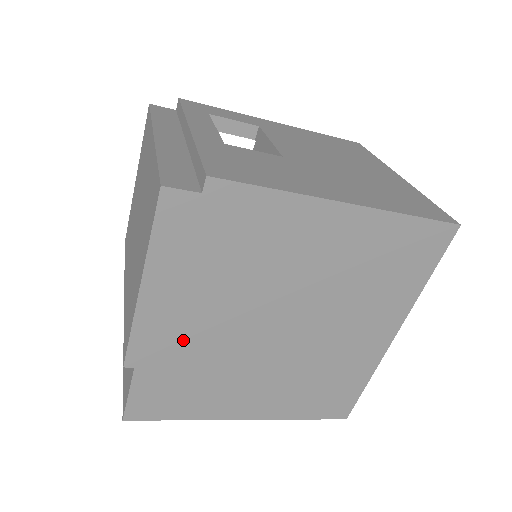
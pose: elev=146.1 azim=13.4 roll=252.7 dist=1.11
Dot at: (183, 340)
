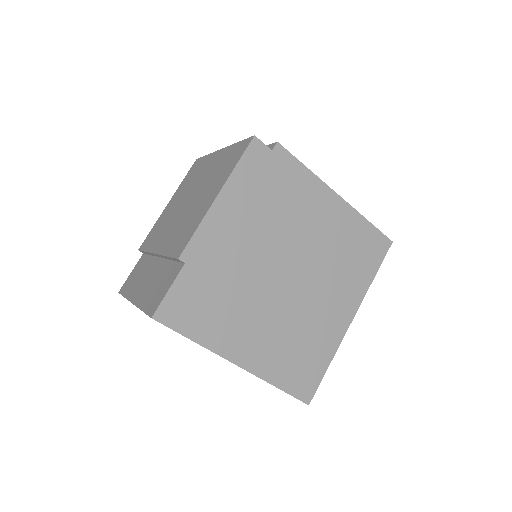
Dot at: (225, 253)
